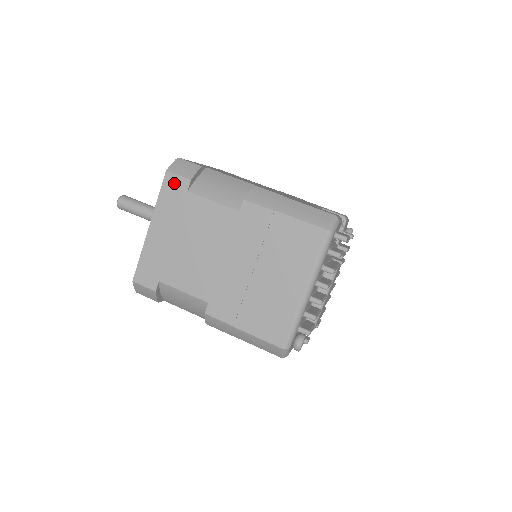
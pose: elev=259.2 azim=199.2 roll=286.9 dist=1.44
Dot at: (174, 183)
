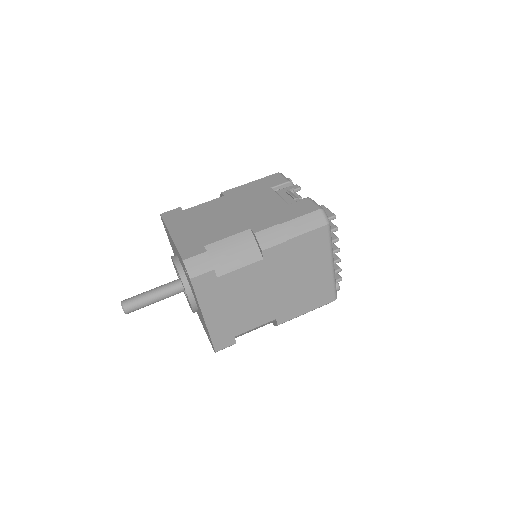
Dot at: (203, 281)
